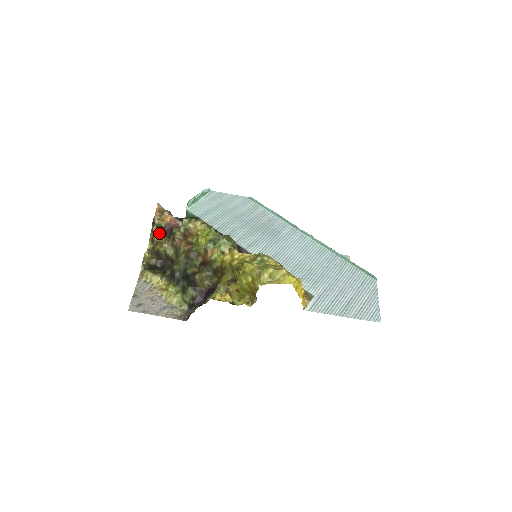
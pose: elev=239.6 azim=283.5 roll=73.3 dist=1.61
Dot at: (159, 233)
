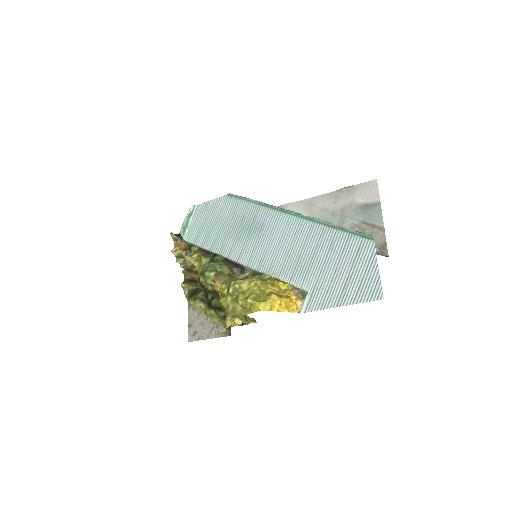
Dot at: occluded
